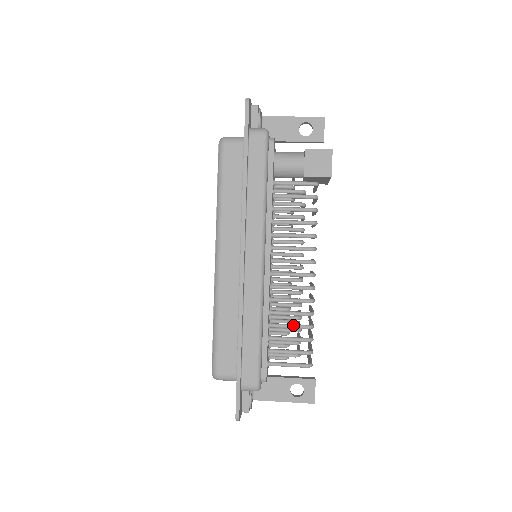
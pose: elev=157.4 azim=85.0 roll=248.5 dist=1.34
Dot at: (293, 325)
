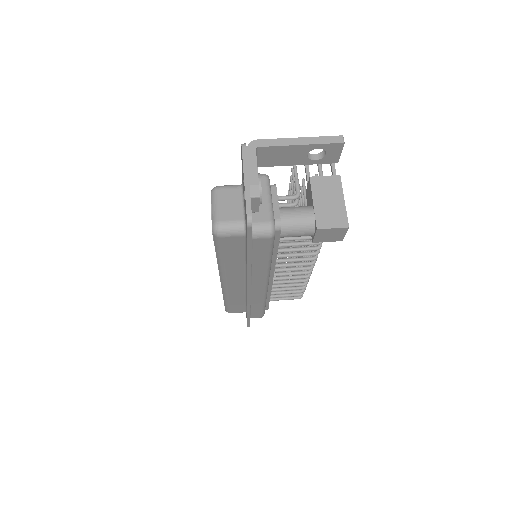
Dot at: occluded
